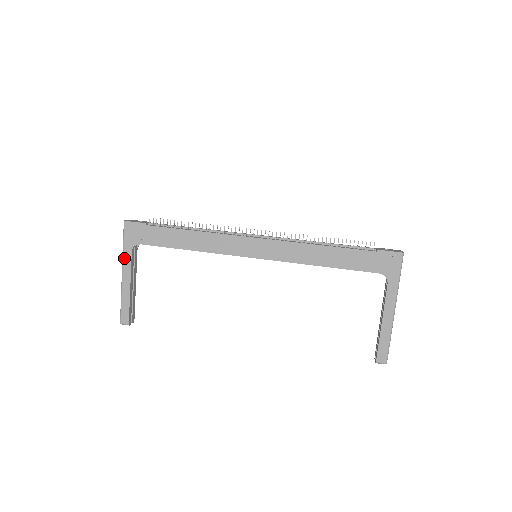
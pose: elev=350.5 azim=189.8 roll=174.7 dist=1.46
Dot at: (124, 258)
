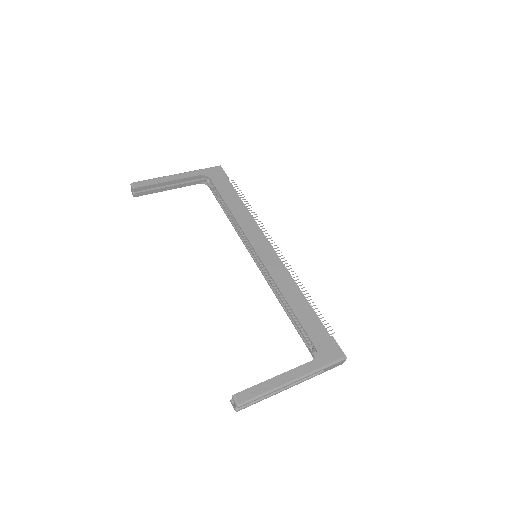
Dot at: (191, 172)
